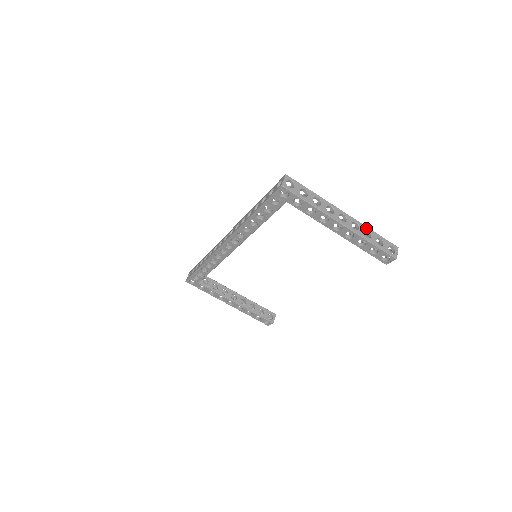
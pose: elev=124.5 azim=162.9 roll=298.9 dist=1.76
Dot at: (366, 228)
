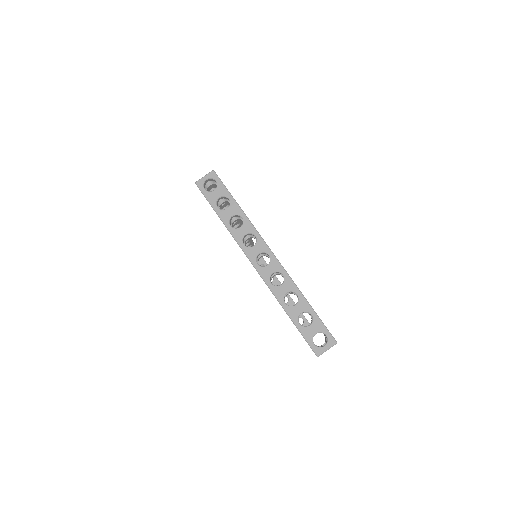
Dot at: (295, 289)
